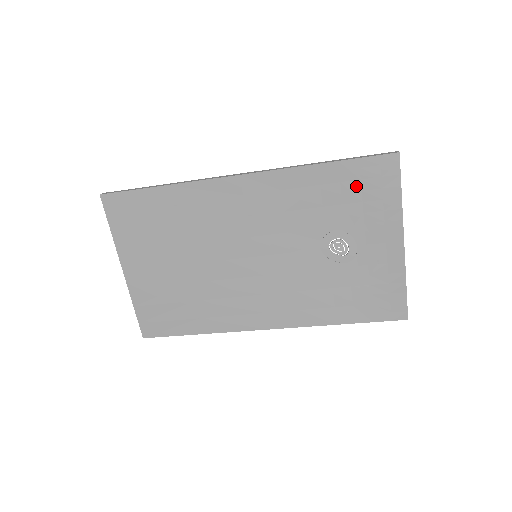
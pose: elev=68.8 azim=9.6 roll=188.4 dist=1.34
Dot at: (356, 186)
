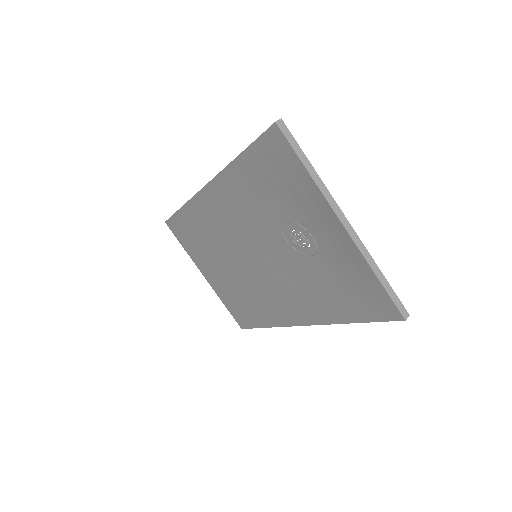
Dot at: (270, 172)
